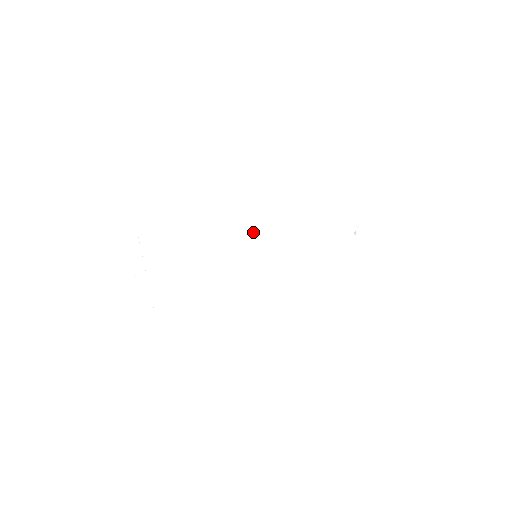
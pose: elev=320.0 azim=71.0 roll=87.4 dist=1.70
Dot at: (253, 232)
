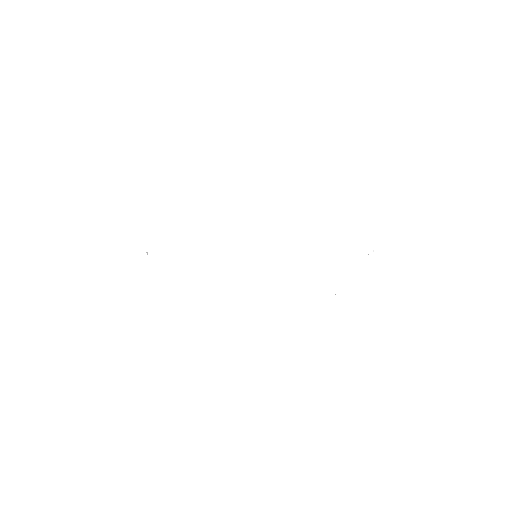
Dot at: (252, 238)
